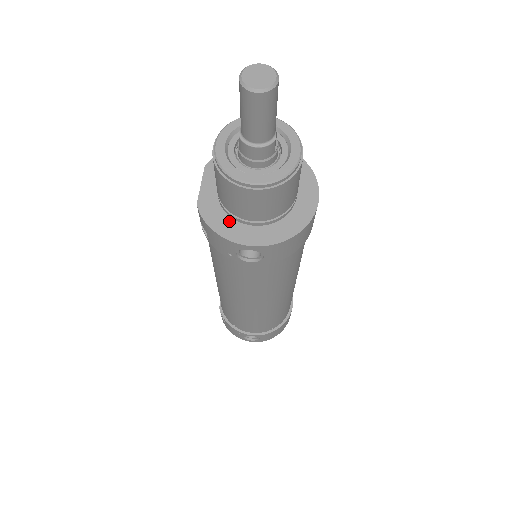
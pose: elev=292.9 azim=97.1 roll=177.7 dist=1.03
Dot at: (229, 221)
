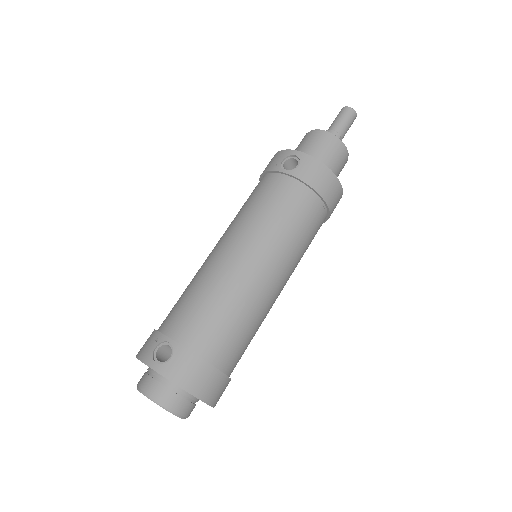
Dot at: occluded
